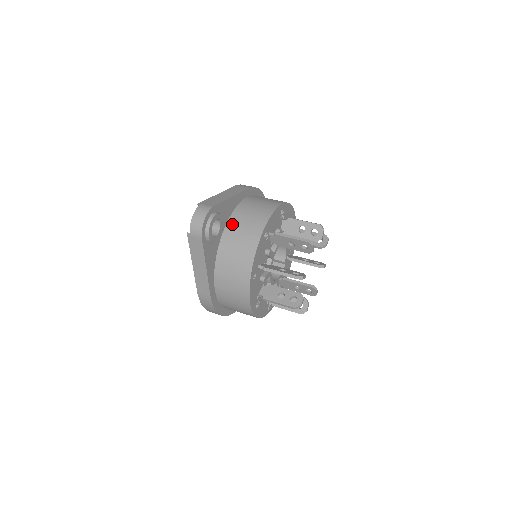
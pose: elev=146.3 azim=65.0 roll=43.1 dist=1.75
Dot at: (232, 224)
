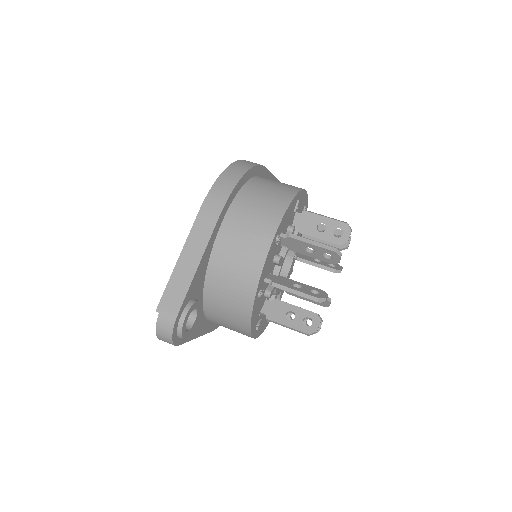
Dot at: (211, 287)
